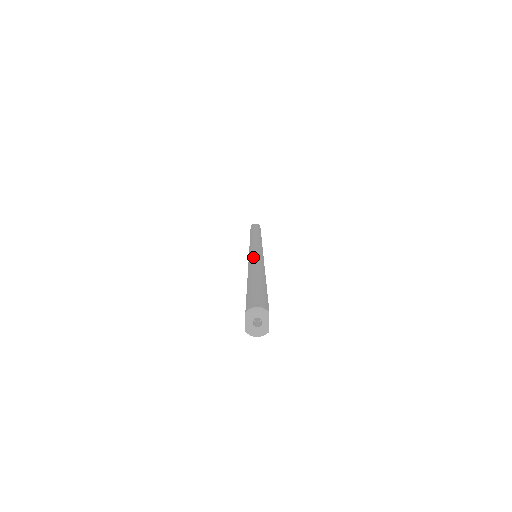
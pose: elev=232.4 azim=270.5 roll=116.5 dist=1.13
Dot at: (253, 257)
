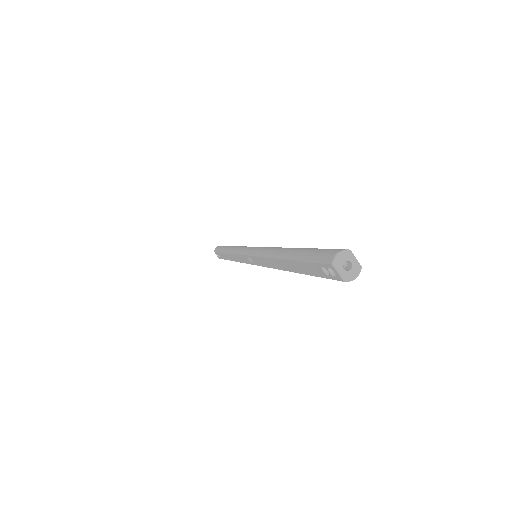
Dot at: (262, 251)
